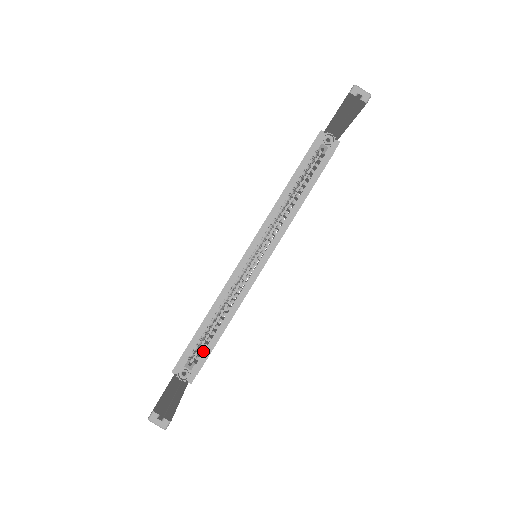
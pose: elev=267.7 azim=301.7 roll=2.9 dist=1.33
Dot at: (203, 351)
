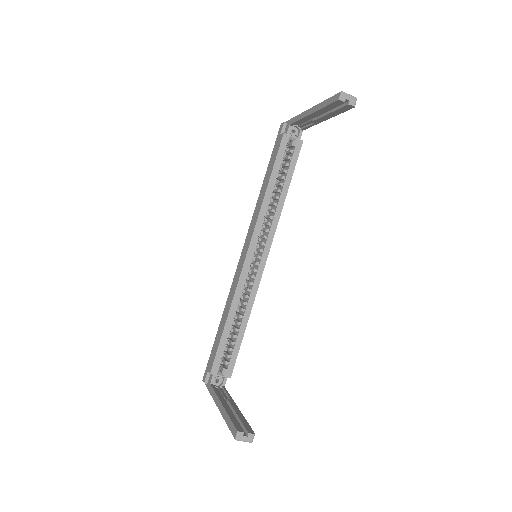
Dot at: (230, 355)
